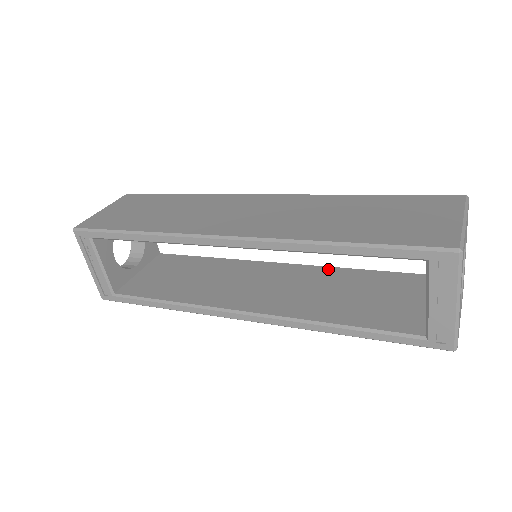
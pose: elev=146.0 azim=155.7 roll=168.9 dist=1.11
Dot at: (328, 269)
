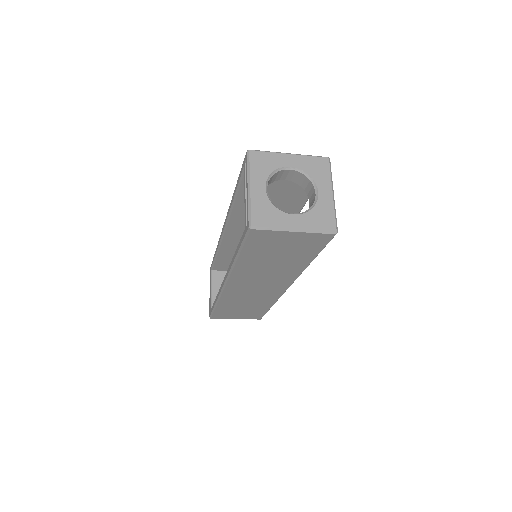
Dot at: occluded
